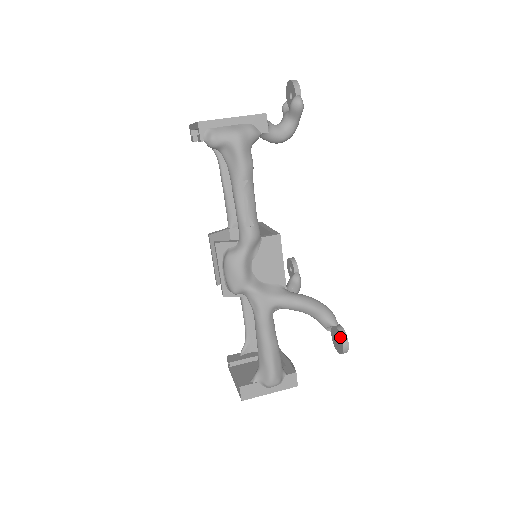
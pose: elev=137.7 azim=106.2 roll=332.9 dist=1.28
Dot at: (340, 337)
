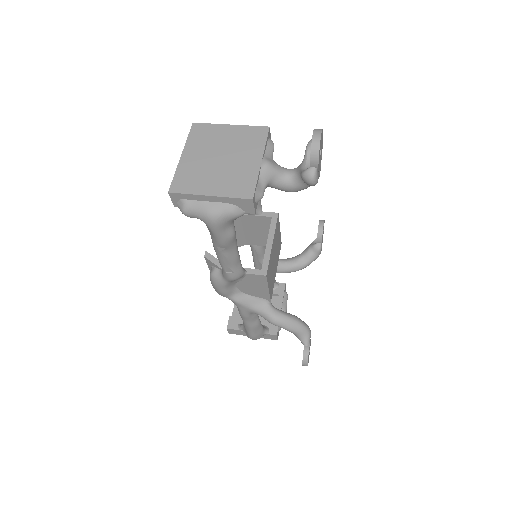
Dot at: occluded
